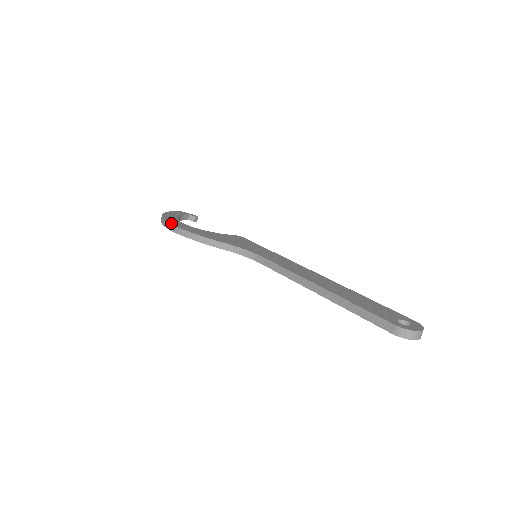
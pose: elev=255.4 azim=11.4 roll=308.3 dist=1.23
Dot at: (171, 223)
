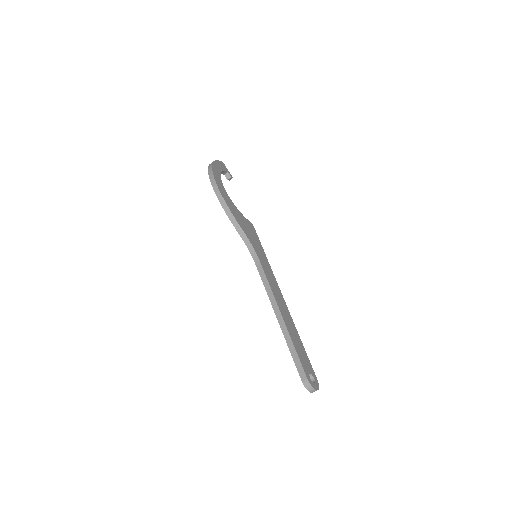
Dot at: (216, 182)
